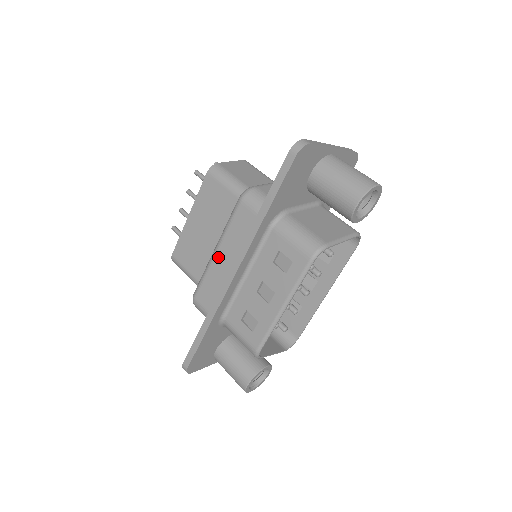
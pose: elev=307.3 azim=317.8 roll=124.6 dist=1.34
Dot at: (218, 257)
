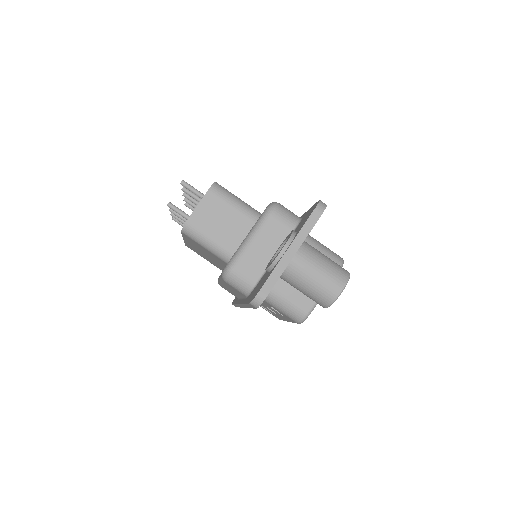
Dot at: occluded
